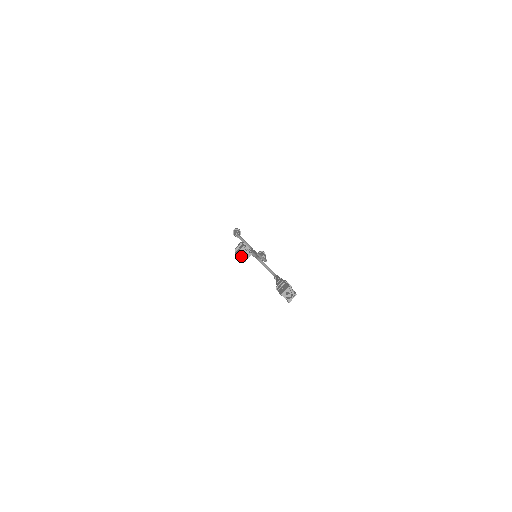
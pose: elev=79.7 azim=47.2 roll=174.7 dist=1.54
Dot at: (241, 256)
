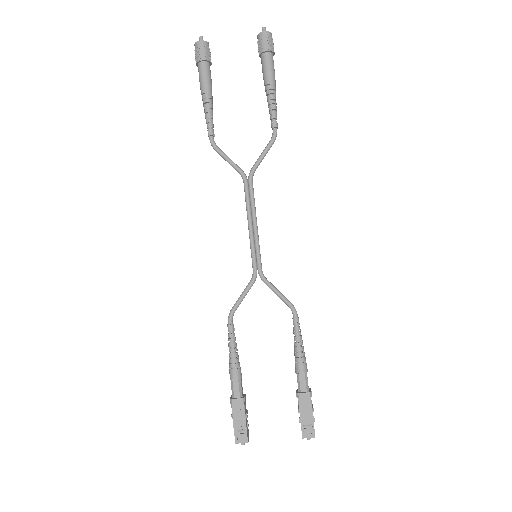
Dot at: occluded
